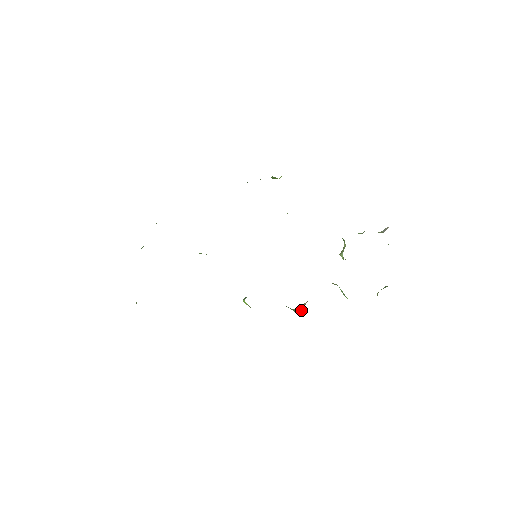
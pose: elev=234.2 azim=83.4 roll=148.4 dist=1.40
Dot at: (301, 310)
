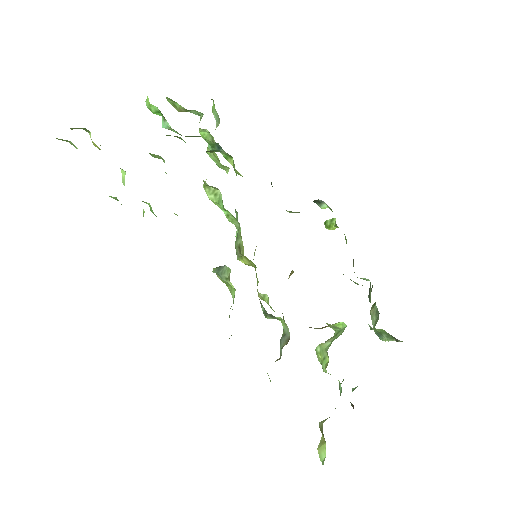
Dot at: occluded
